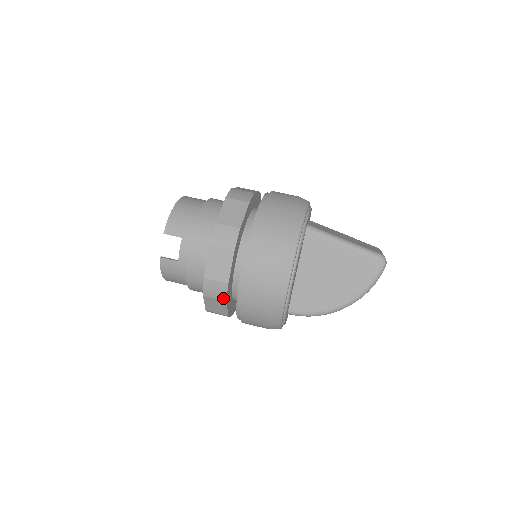
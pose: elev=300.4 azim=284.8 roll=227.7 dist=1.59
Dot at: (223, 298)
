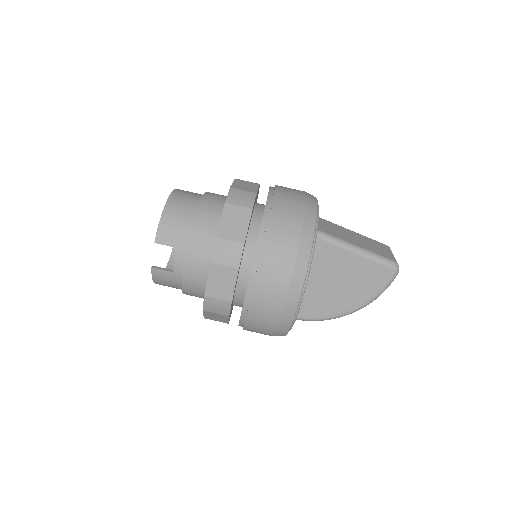
Dot at: (225, 314)
